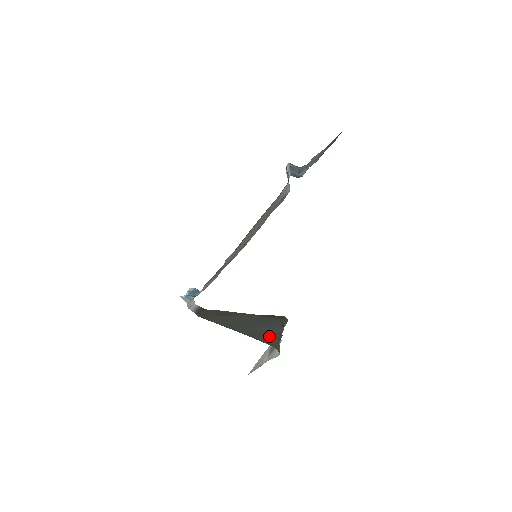
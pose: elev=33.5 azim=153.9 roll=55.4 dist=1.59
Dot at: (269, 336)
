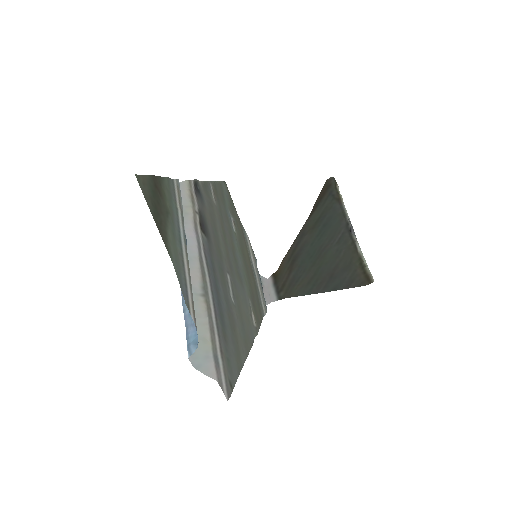
Dot at: (346, 261)
